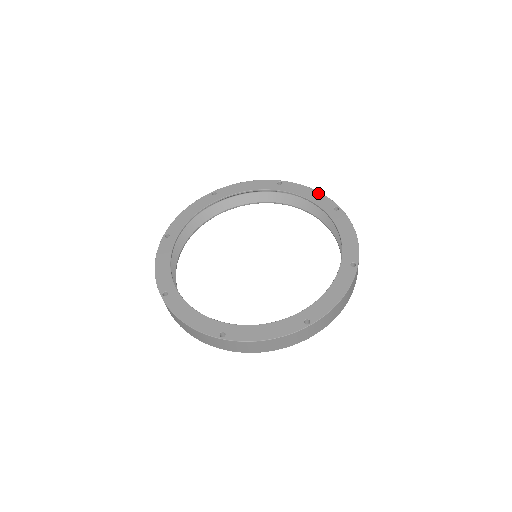
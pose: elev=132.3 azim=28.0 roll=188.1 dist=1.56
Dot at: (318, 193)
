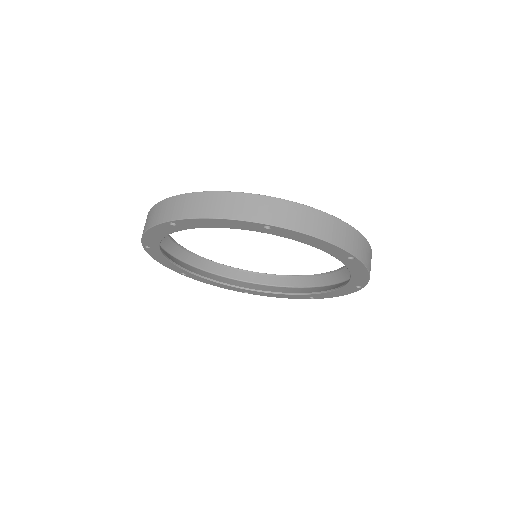
Dot at: (224, 221)
